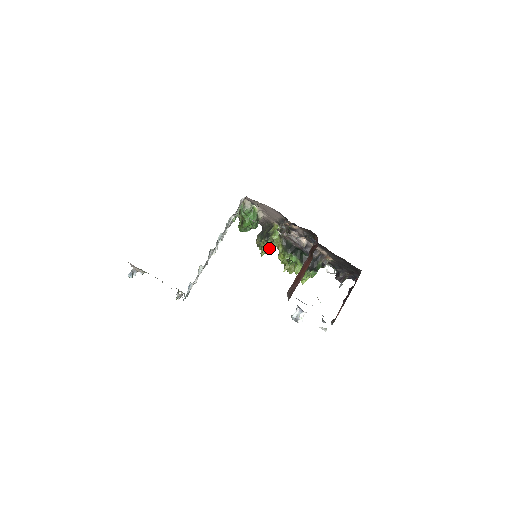
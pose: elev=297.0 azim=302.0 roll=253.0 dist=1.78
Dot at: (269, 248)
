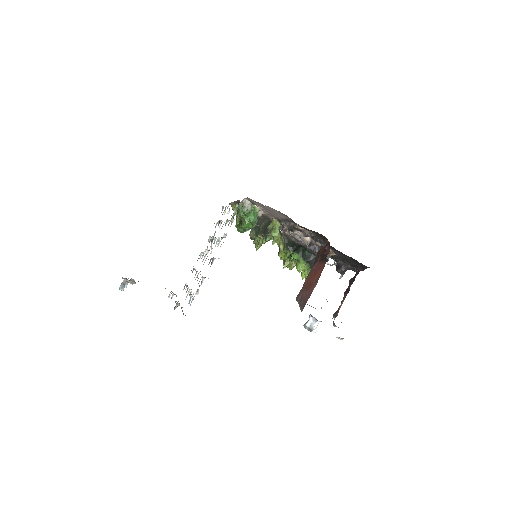
Dot at: occluded
